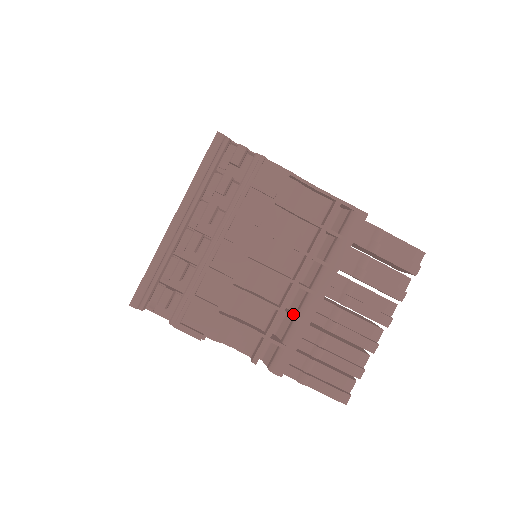
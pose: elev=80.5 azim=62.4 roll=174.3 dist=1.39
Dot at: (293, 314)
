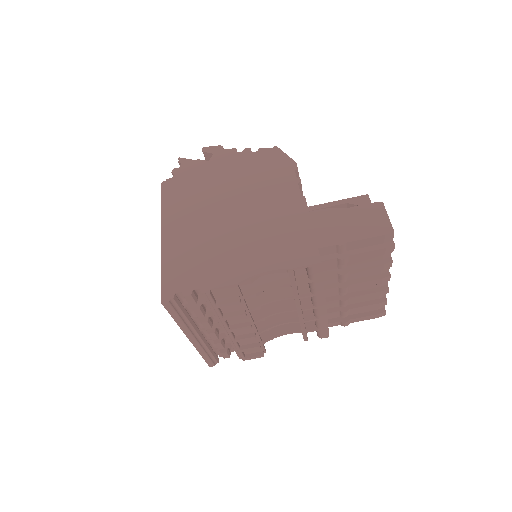
Dot at: (311, 316)
